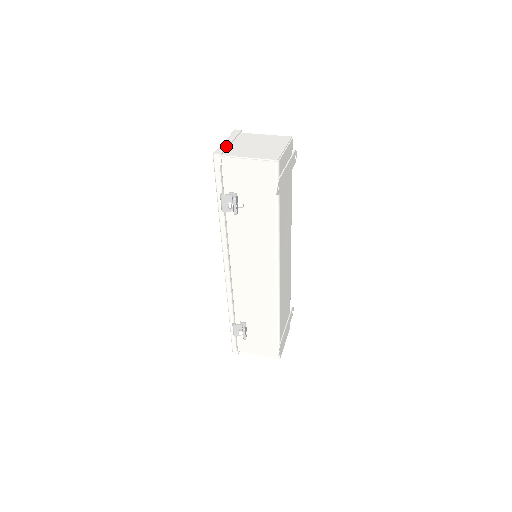
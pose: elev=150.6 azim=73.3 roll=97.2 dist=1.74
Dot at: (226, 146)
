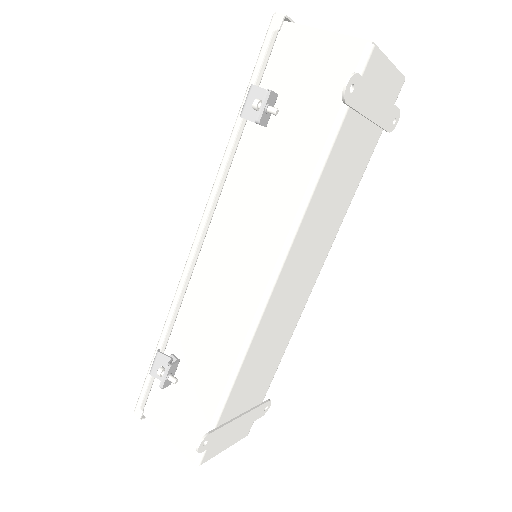
Dot at: occluded
